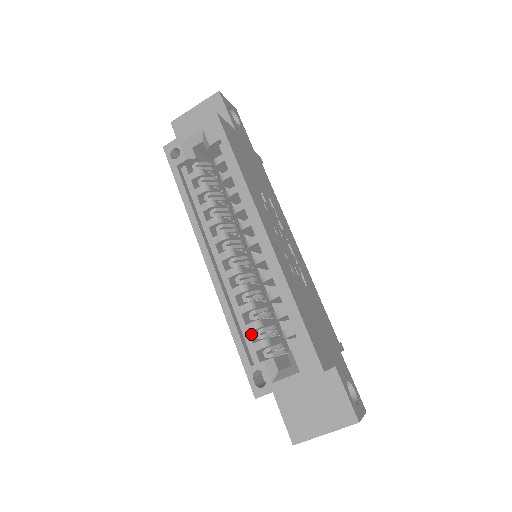
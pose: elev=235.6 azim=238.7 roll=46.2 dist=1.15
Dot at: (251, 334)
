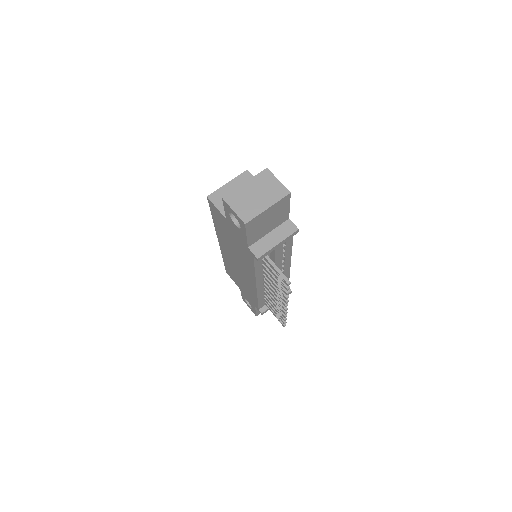
Dot at: occluded
